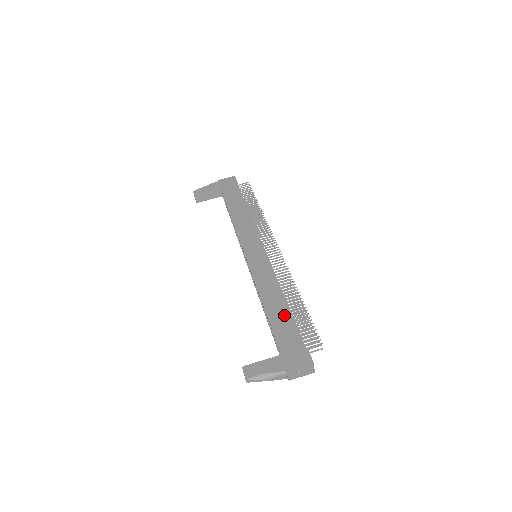
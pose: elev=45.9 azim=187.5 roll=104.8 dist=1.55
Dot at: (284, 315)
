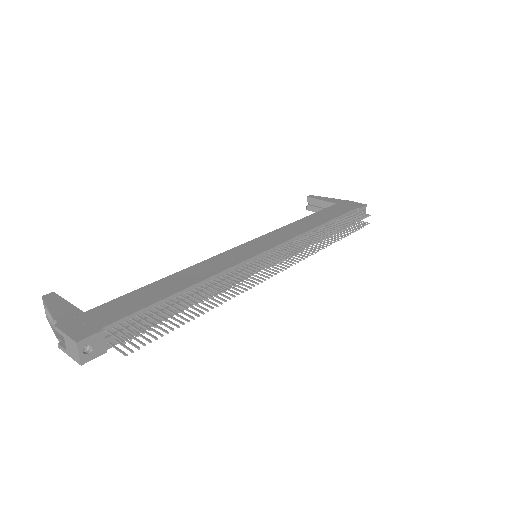
Dot at: (158, 294)
